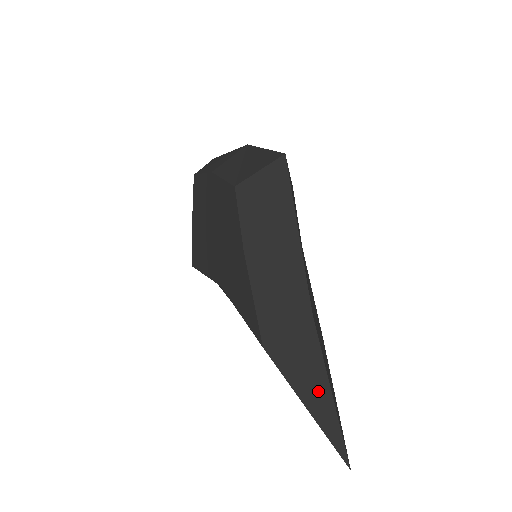
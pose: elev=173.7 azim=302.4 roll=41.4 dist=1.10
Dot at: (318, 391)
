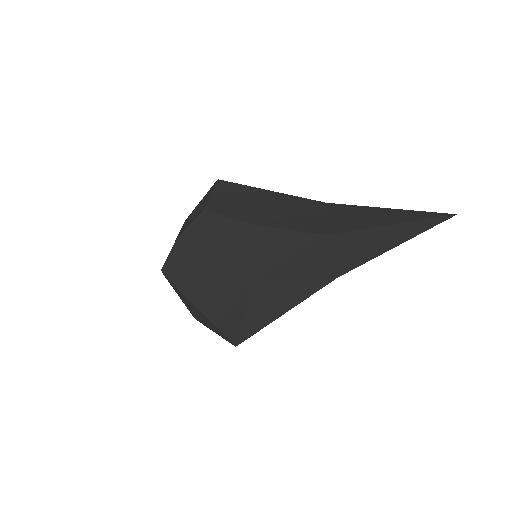
Dot at: (383, 215)
